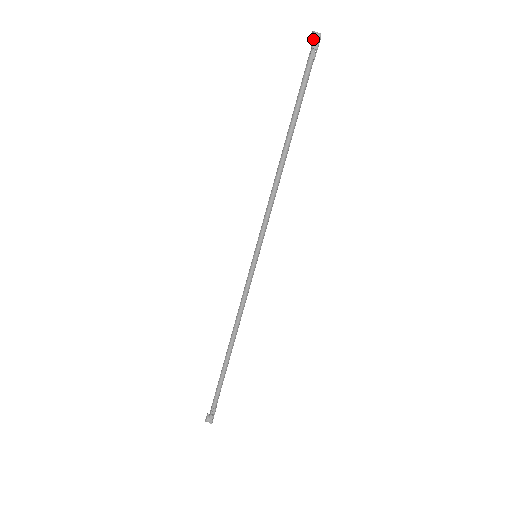
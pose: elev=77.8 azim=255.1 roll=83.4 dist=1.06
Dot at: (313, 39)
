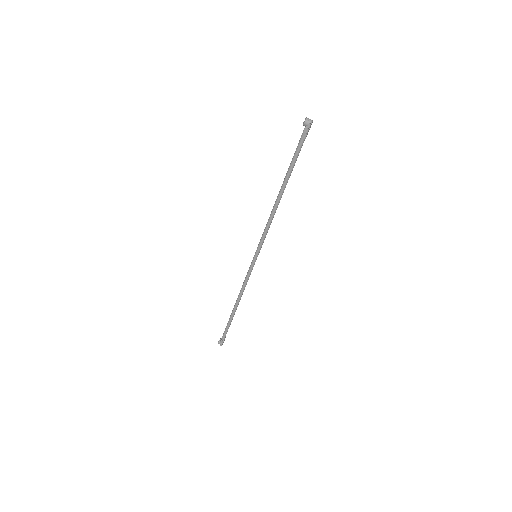
Dot at: (305, 125)
